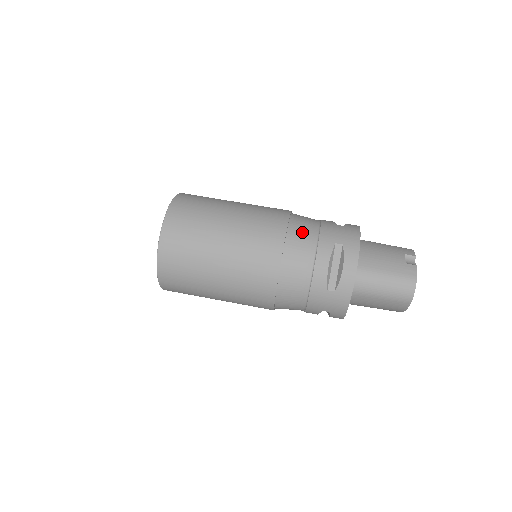
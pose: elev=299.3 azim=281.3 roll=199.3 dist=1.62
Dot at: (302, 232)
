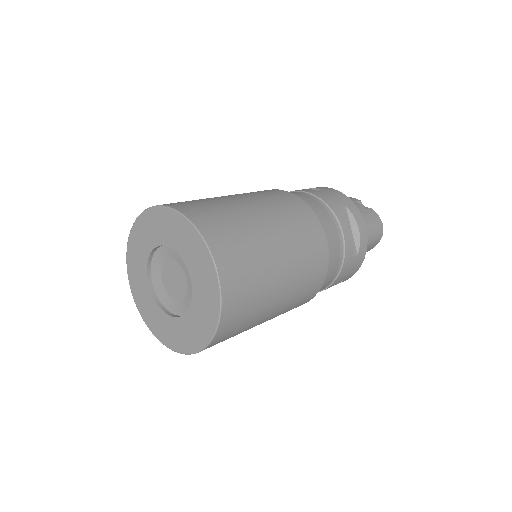
Dot at: (316, 206)
